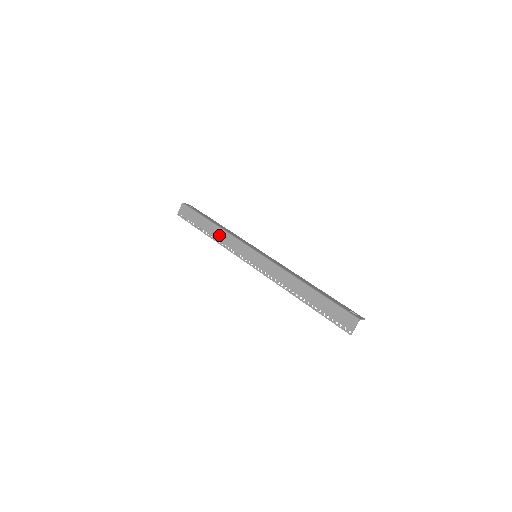
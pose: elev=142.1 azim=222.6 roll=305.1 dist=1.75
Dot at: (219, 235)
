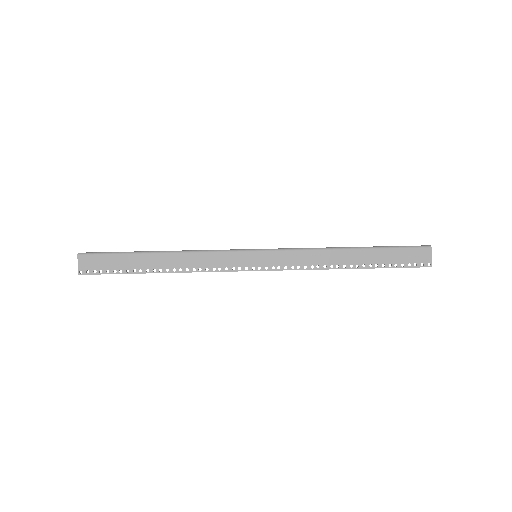
Dot at: (181, 261)
